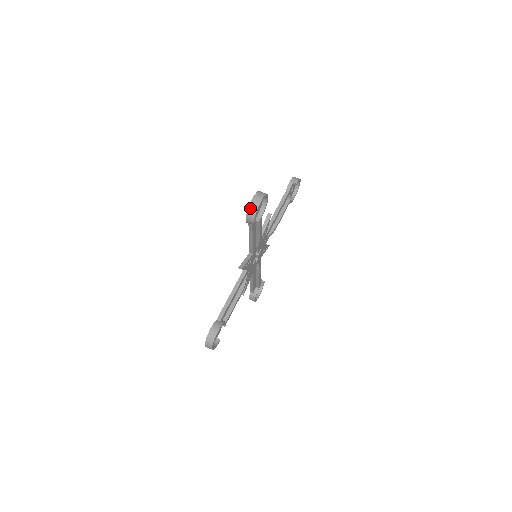
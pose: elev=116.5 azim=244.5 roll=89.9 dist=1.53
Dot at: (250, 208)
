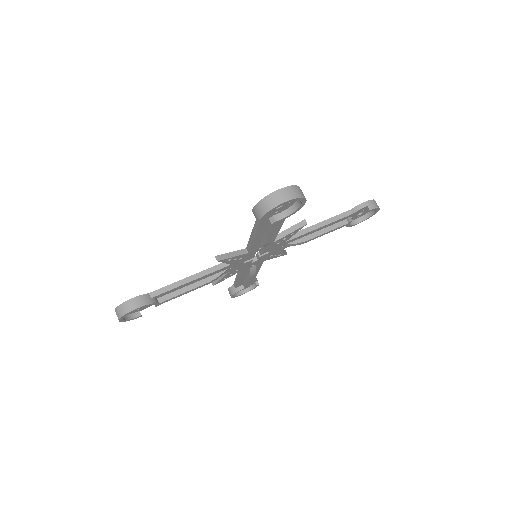
Dot at: (266, 199)
